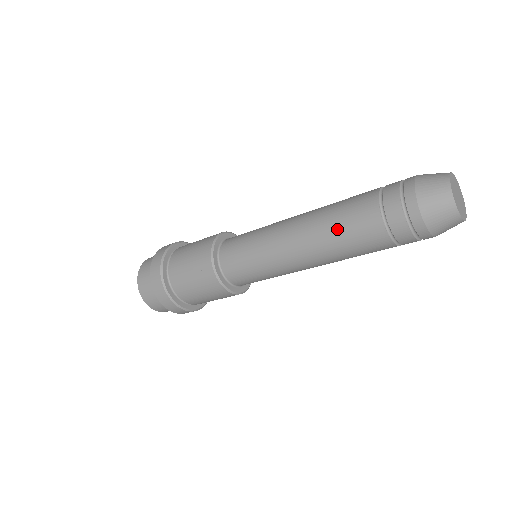
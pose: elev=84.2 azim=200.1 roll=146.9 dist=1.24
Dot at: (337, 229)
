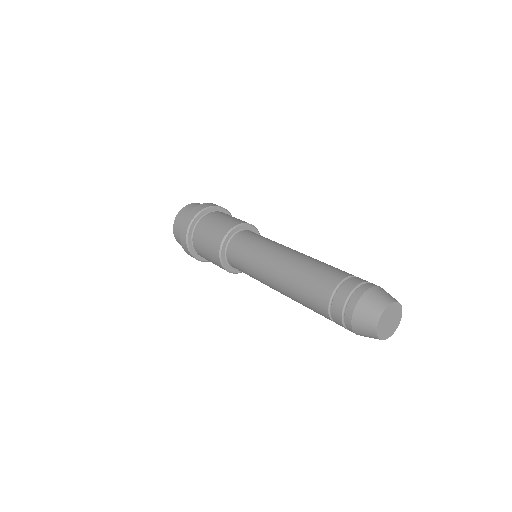
Dot at: (300, 293)
